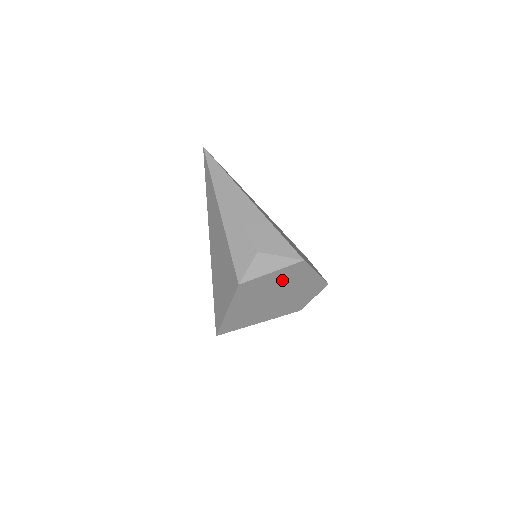
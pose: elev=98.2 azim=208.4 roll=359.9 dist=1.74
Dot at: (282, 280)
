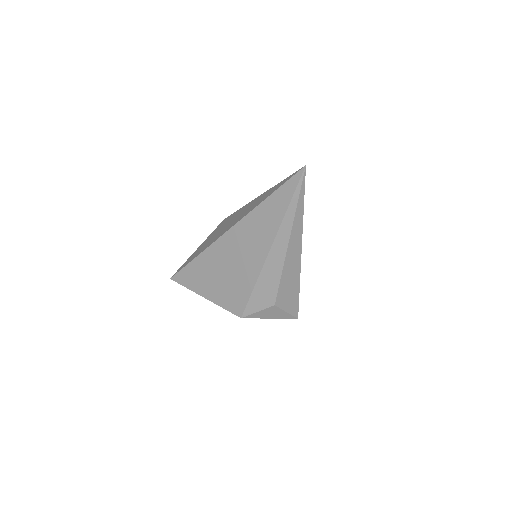
Dot at: occluded
